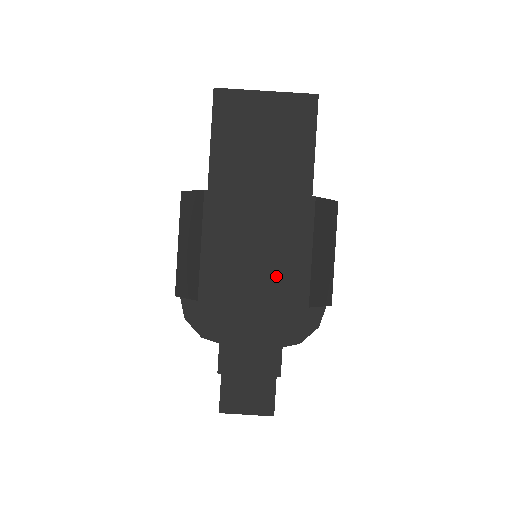
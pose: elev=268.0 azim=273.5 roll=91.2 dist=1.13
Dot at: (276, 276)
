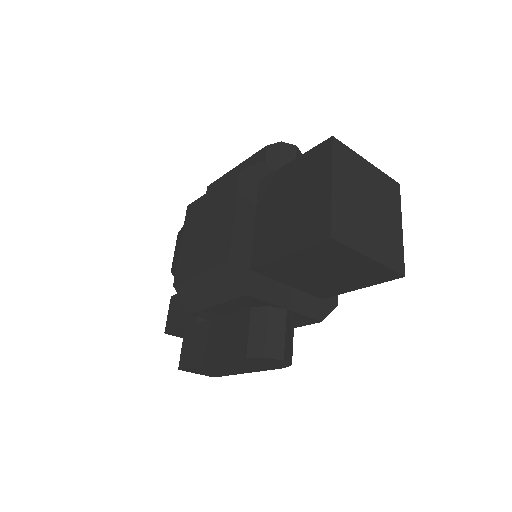
Dot at: (250, 370)
